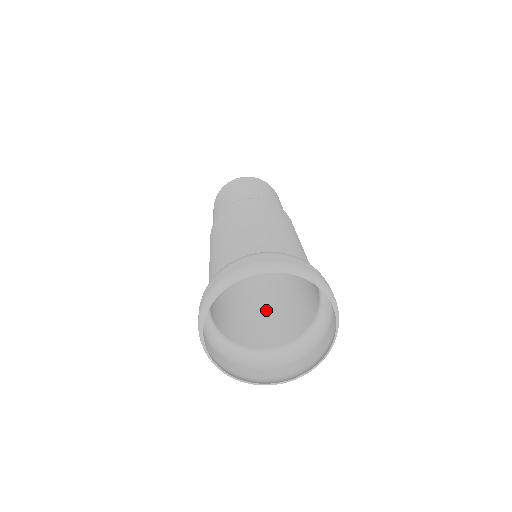
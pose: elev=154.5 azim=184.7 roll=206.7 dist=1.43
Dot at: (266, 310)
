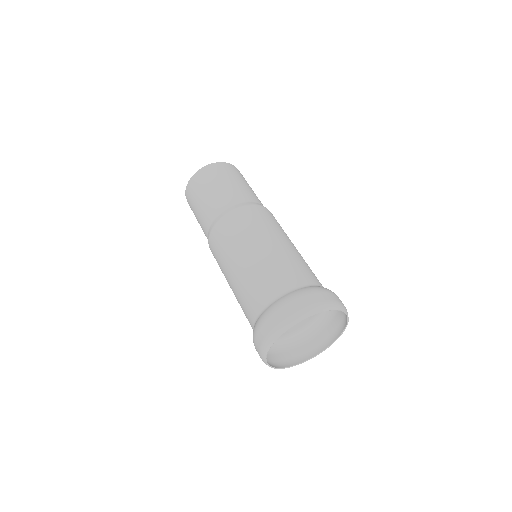
Dot at: occluded
